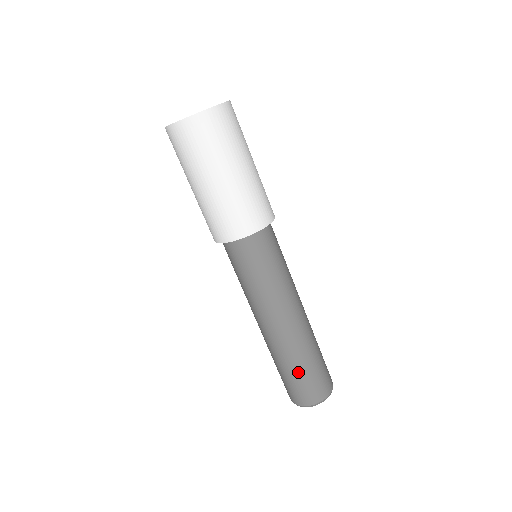
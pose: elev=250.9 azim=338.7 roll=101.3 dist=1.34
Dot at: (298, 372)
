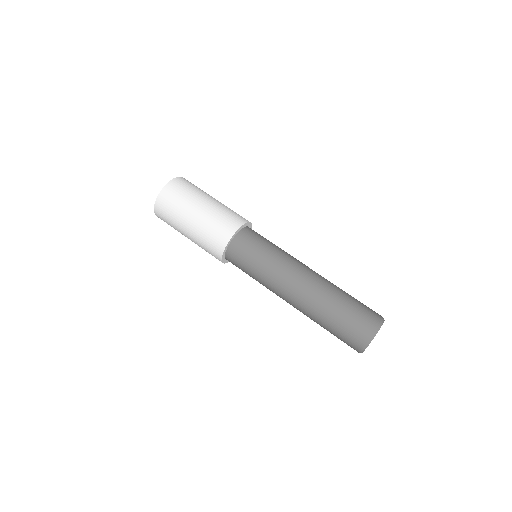
Dot at: (339, 312)
